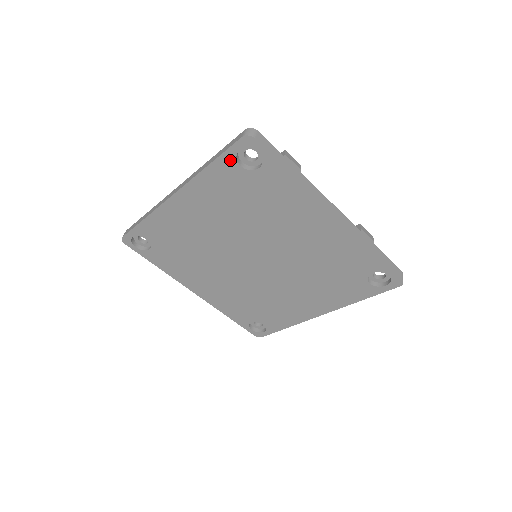
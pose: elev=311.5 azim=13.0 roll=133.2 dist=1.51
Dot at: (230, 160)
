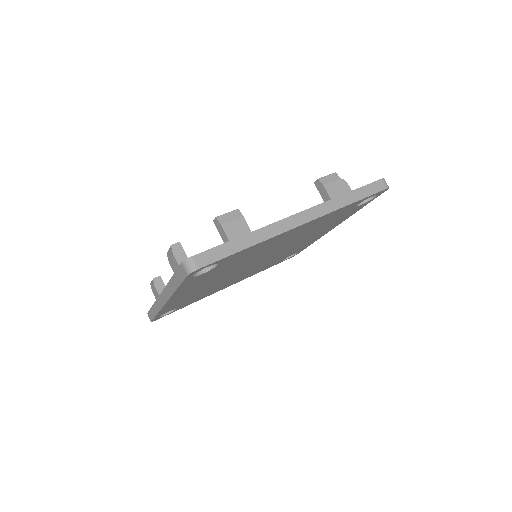
Dot at: (190, 280)
